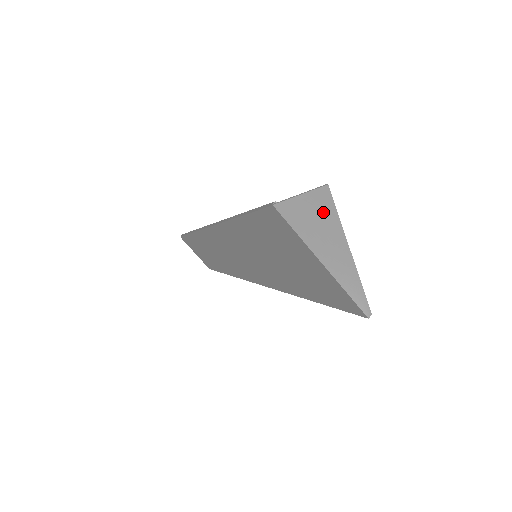
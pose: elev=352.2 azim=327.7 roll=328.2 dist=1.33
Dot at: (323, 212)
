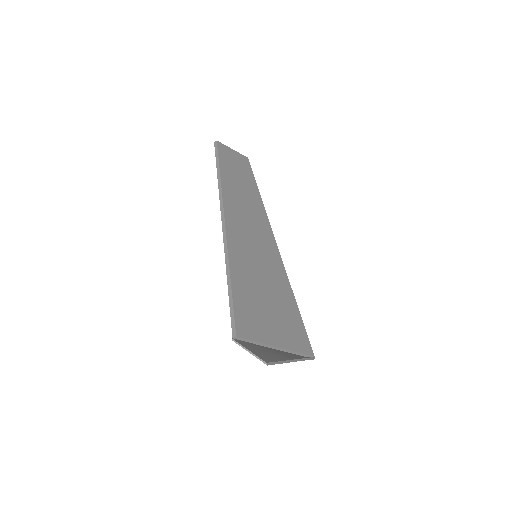
Dot at: occluded
